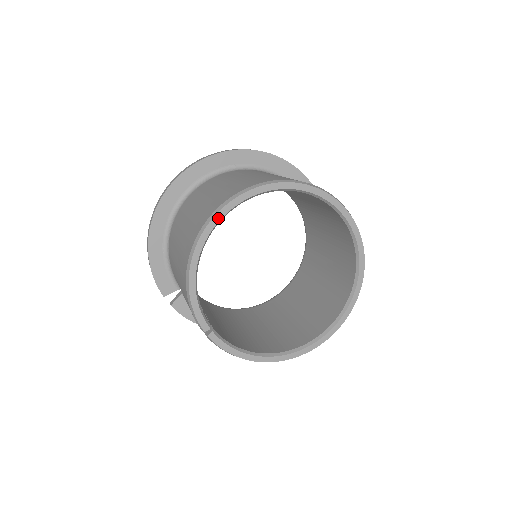
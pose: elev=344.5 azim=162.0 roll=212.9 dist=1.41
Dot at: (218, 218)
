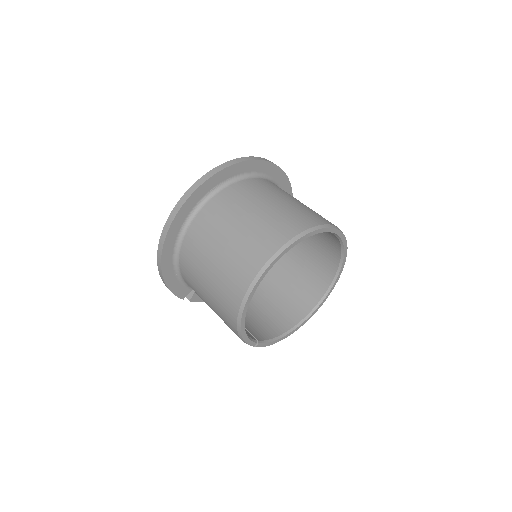
Dot at: (254, 289)
